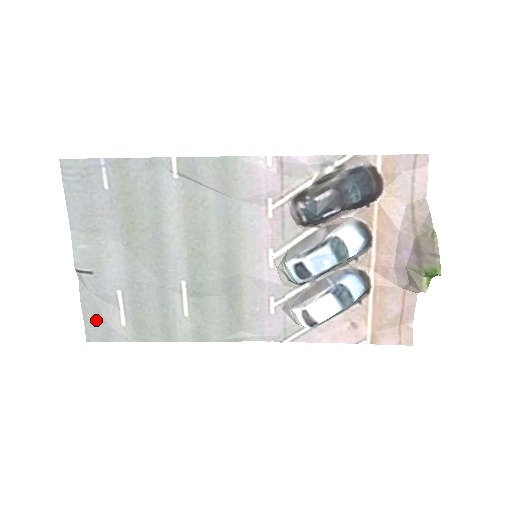
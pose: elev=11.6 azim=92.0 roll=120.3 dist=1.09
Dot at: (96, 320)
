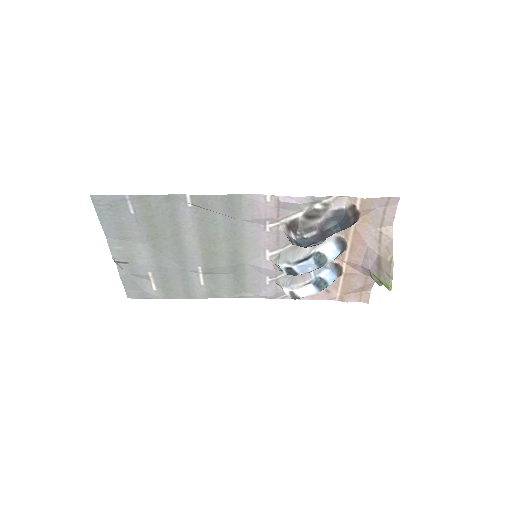
Dot at: (134, 287)
